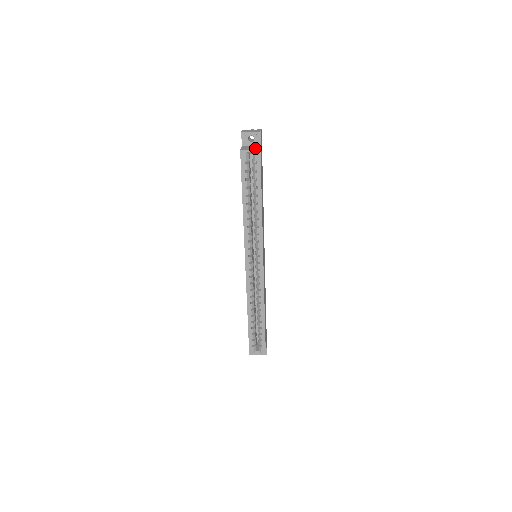
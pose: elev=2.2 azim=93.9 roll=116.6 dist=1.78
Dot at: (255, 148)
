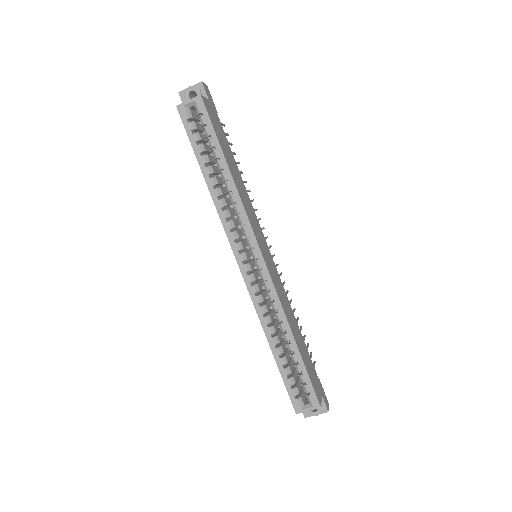
Dot at: (196, 98)
